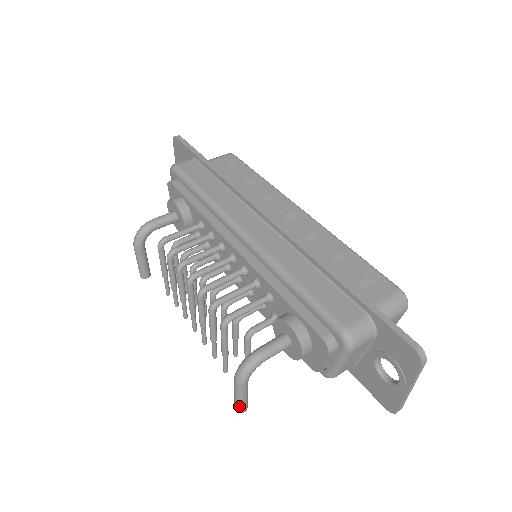
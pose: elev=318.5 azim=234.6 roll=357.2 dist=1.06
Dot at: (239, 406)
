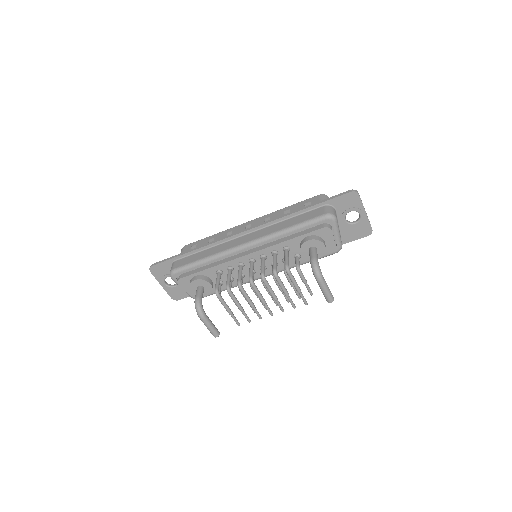
Dot at: (330, 296)
